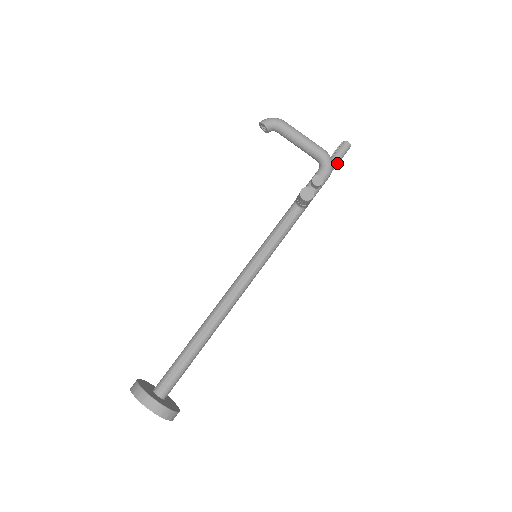
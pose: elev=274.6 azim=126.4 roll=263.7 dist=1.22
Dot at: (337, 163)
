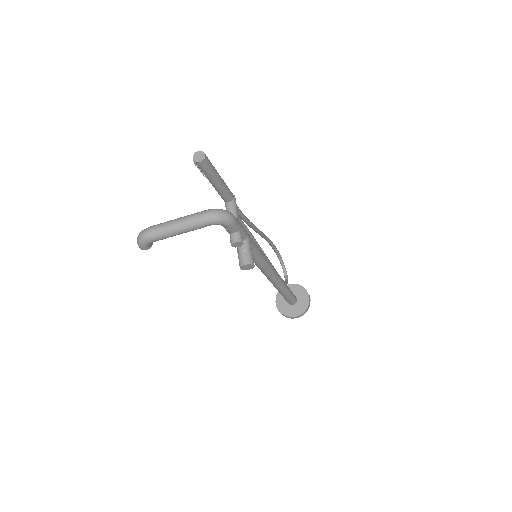
Dot at: (216, 176)
